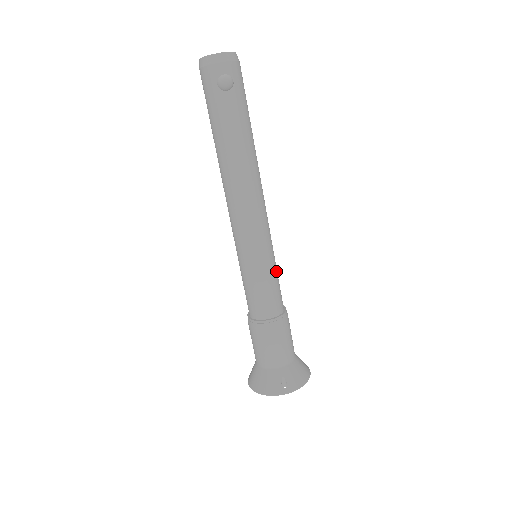
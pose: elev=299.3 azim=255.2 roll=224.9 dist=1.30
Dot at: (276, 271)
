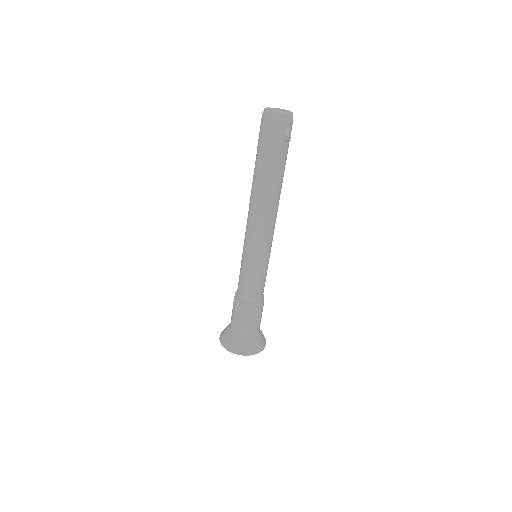
Dot at: occluded
